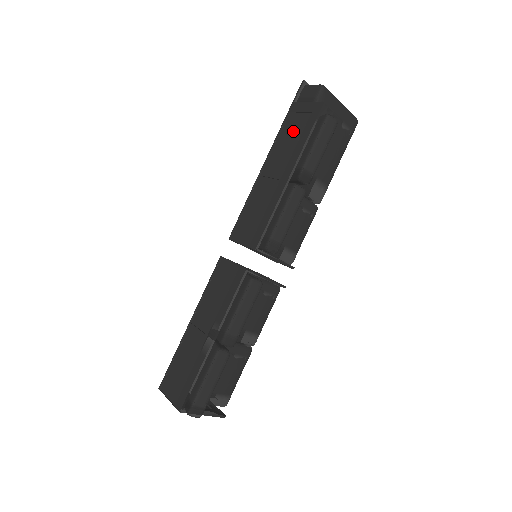
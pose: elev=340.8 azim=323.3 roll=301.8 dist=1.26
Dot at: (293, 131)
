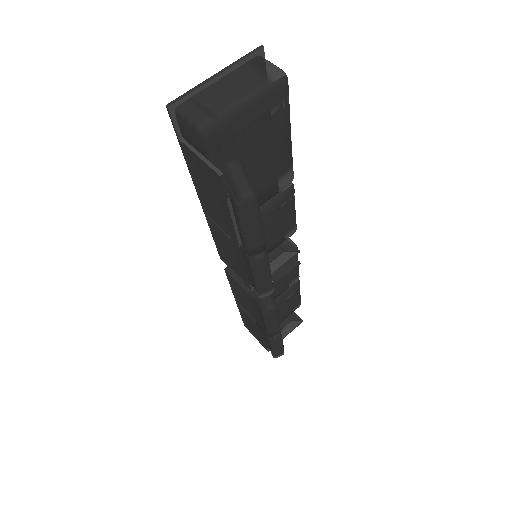
Dot at: (207, 186)
